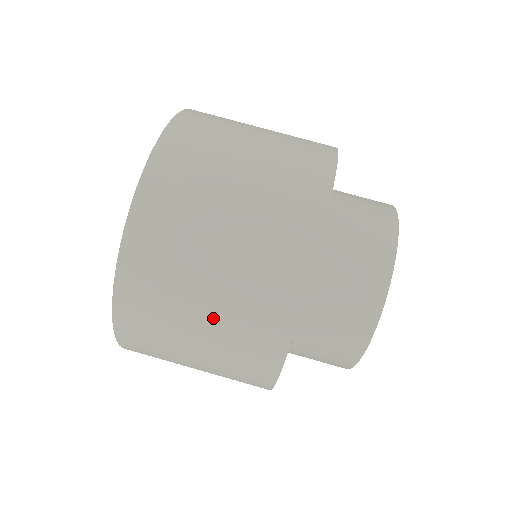
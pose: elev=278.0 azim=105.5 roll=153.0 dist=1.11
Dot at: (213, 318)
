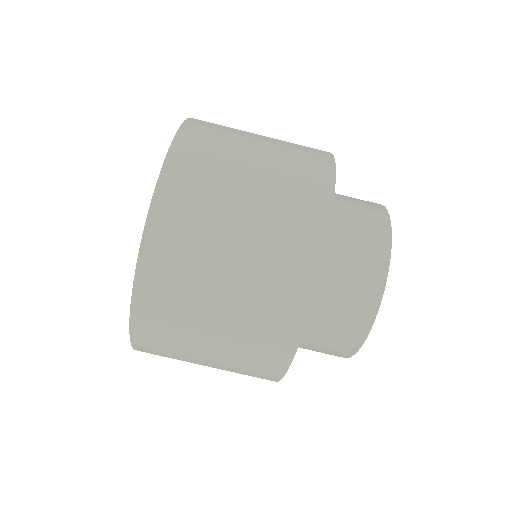
Dot at: (218, 360)
